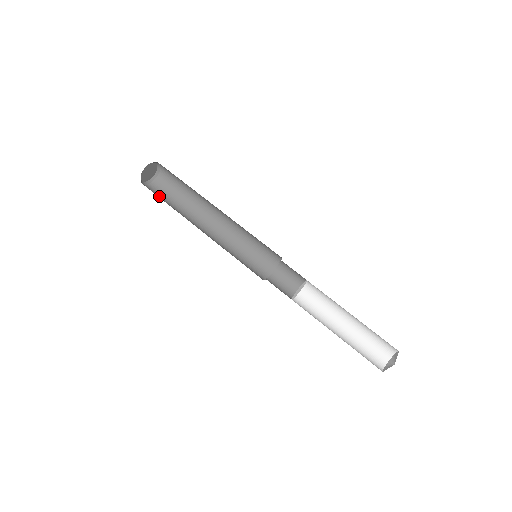
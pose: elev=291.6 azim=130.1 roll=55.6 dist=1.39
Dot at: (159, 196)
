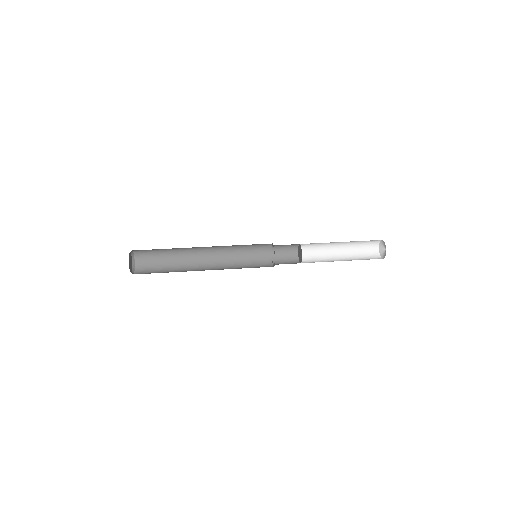
Dot at: occluded
